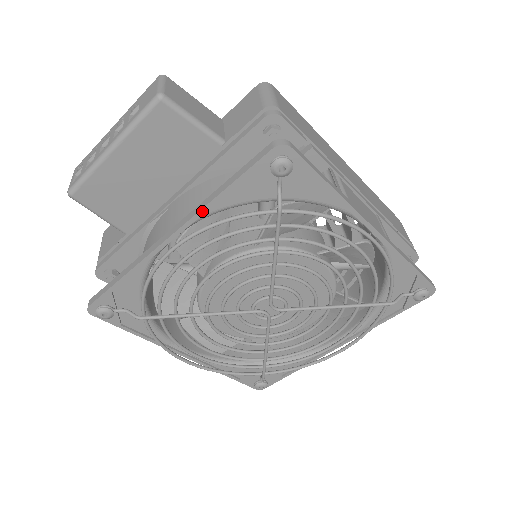
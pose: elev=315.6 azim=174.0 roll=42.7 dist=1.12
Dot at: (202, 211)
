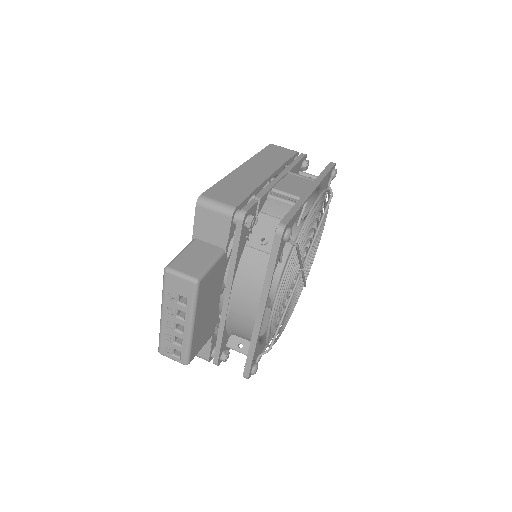
Dot at: (269, 290)
